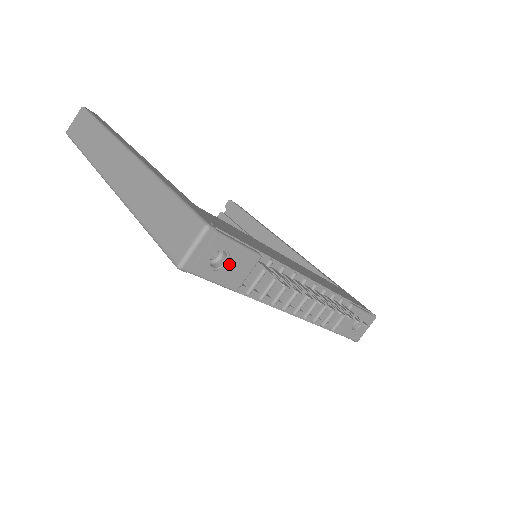
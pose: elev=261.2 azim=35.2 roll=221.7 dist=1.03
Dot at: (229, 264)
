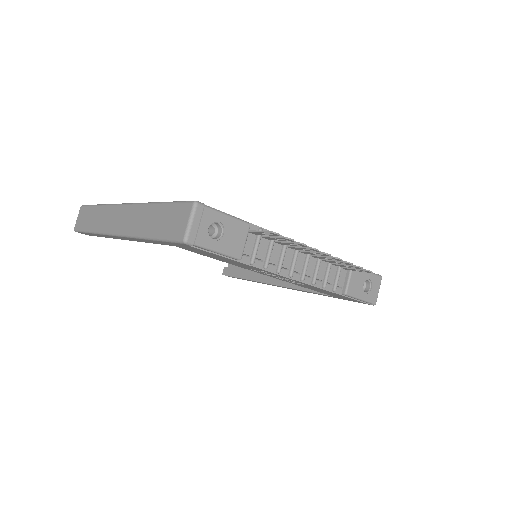
Dot at: (225, 234)
